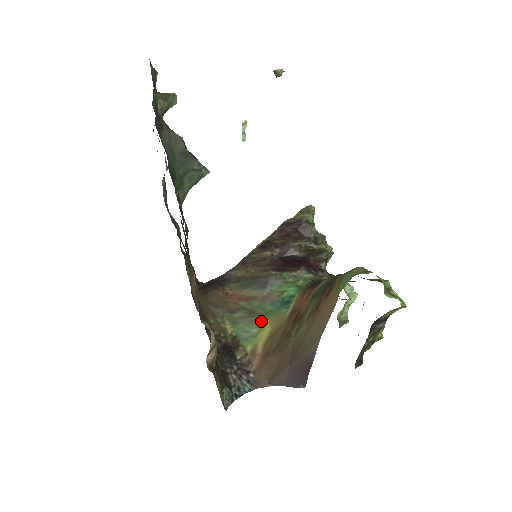
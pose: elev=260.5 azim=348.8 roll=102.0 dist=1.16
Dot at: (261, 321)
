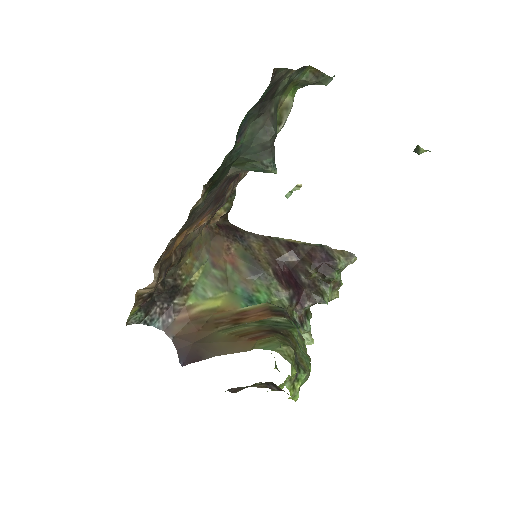
Dot at: (223, 293)
